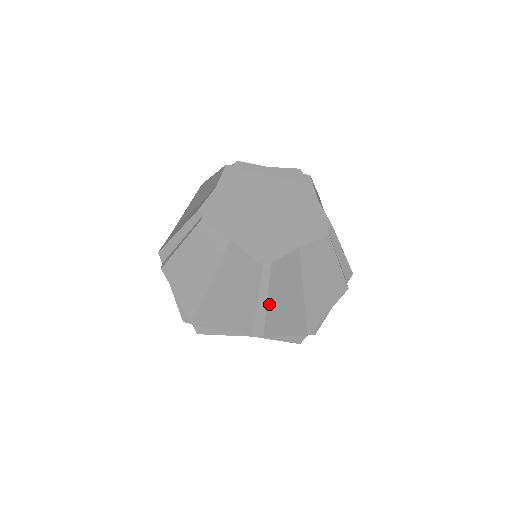
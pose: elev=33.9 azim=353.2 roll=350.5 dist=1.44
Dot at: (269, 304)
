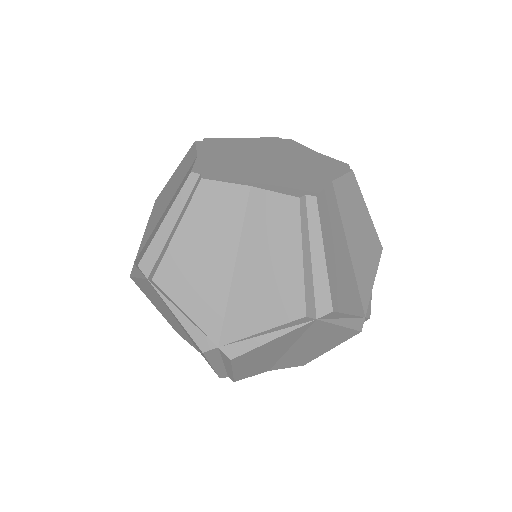
Dot at: (178, 236)
